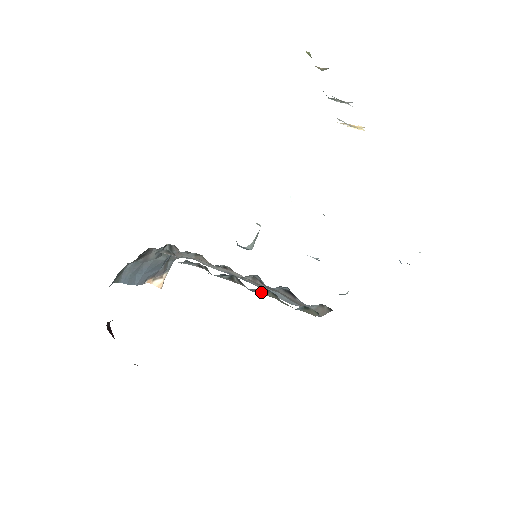
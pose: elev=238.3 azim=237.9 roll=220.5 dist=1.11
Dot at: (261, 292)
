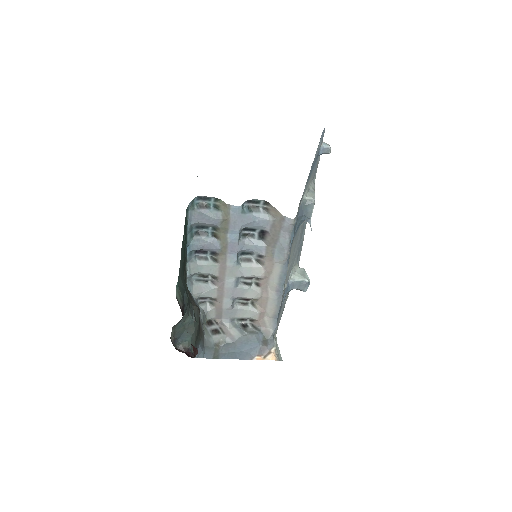
Dot at: (218, 240)
